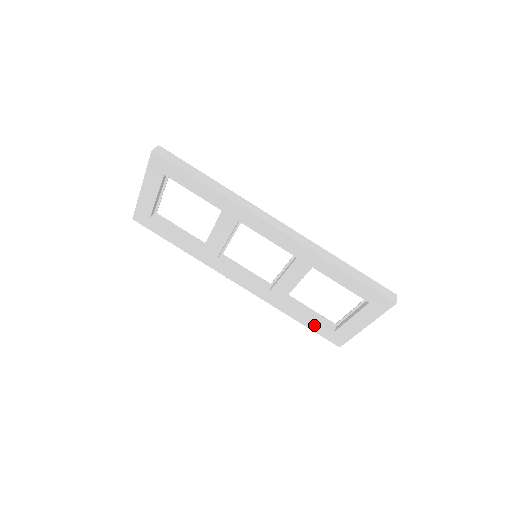
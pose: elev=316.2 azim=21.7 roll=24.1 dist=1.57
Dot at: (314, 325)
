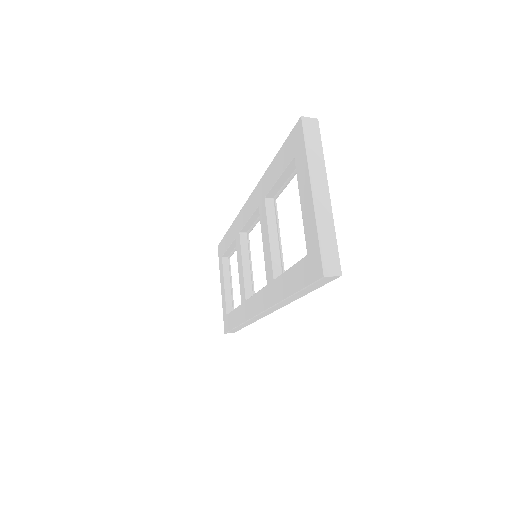
Dot at: (297, 276)
